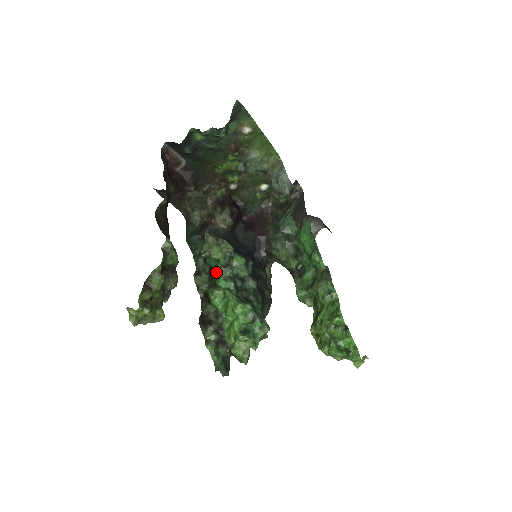
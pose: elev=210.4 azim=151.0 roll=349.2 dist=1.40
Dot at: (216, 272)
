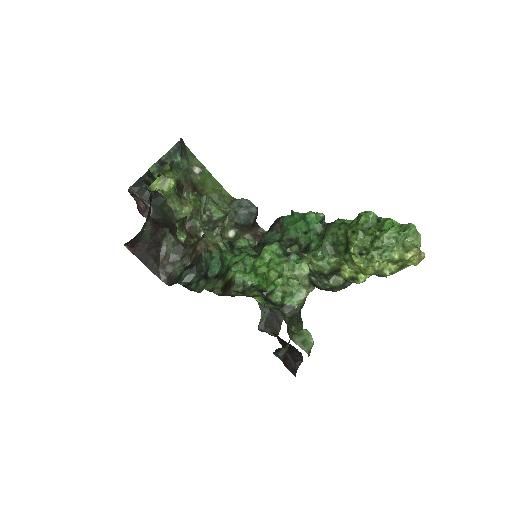
Dot at: (224, 262)
